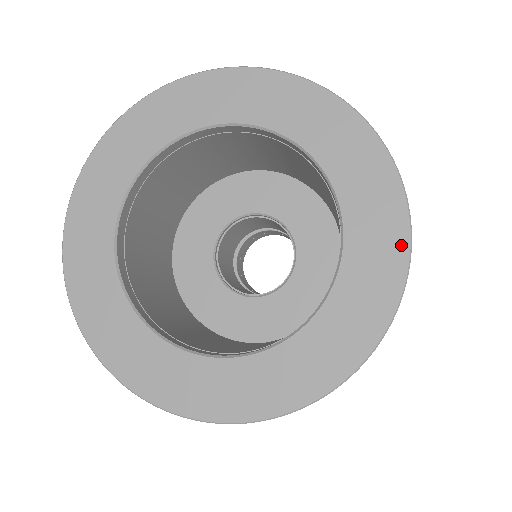
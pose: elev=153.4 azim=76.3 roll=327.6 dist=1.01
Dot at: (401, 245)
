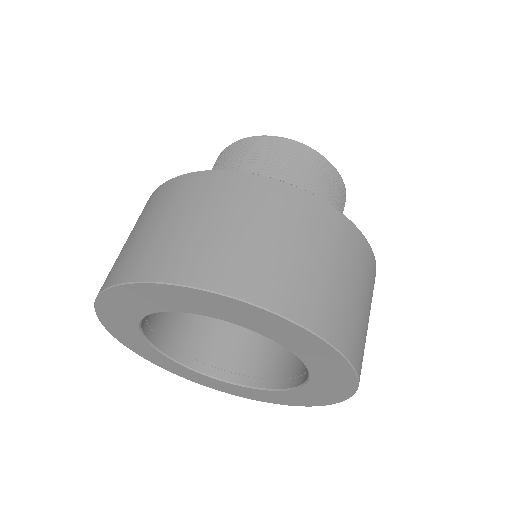
Dot at: (349, 389)
